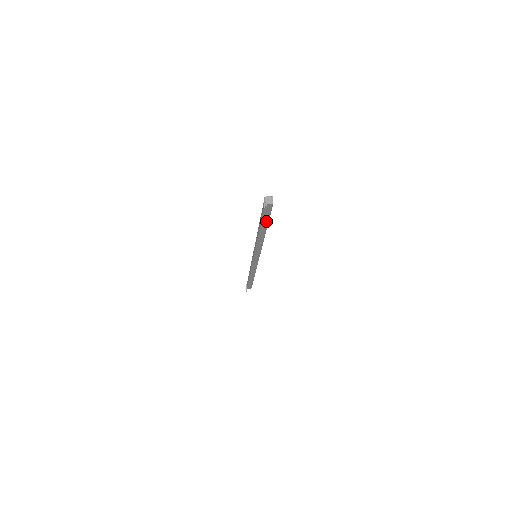
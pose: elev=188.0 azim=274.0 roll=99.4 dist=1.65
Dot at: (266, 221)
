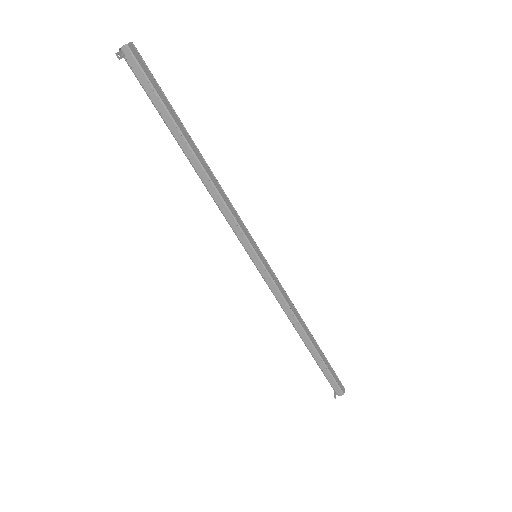
Dot at: (163, 109)
